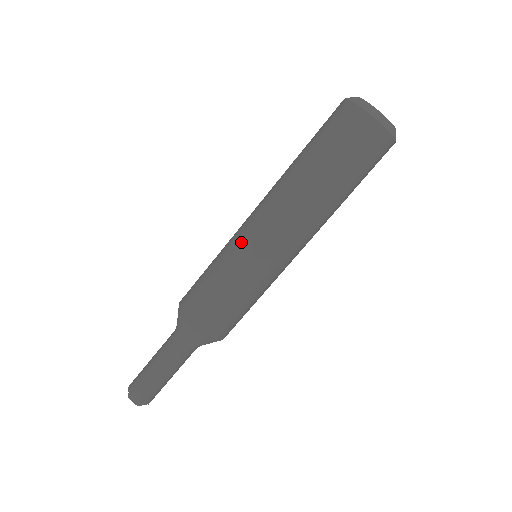
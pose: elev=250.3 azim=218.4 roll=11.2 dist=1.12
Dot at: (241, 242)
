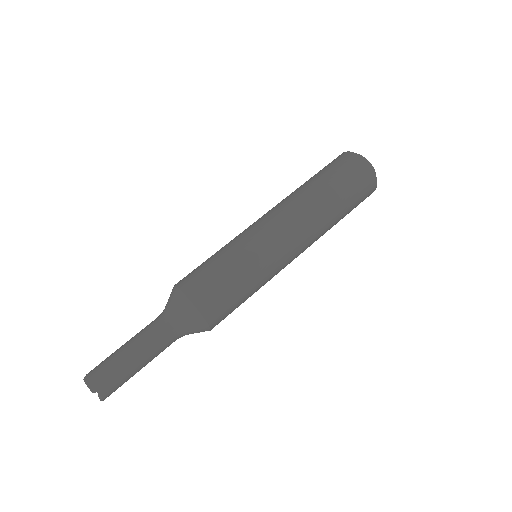
Dot at: (247, 230)
